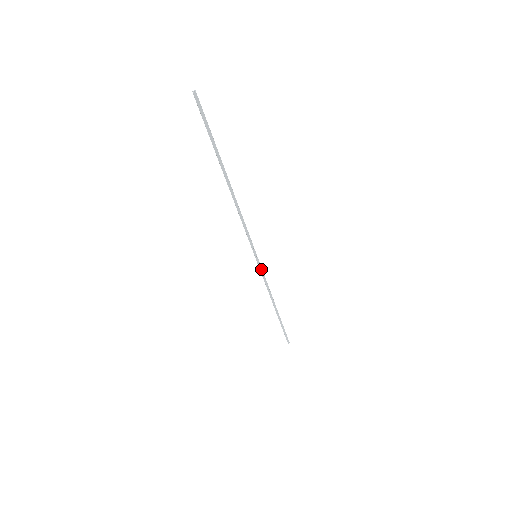
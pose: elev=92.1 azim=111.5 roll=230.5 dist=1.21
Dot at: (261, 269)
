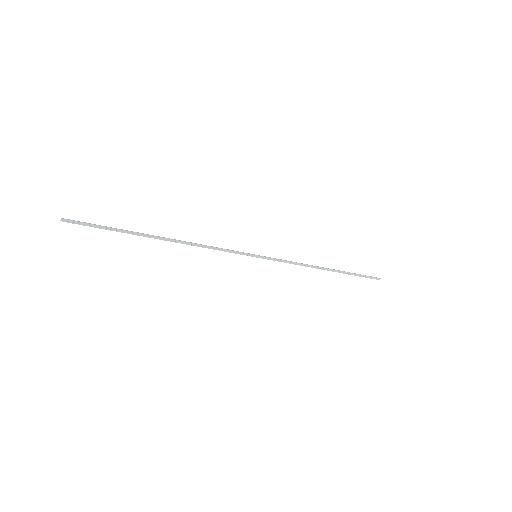
Dot at: (273, 259)
